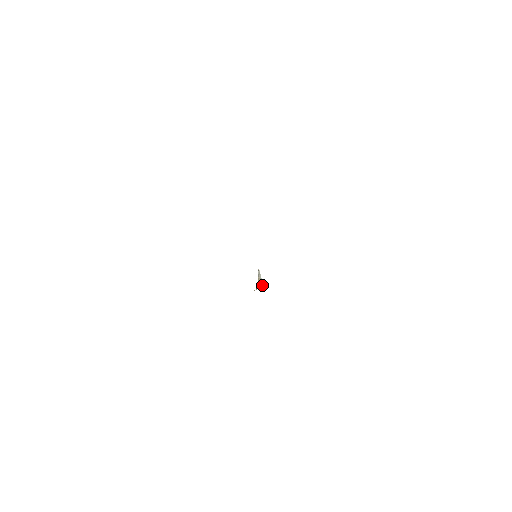
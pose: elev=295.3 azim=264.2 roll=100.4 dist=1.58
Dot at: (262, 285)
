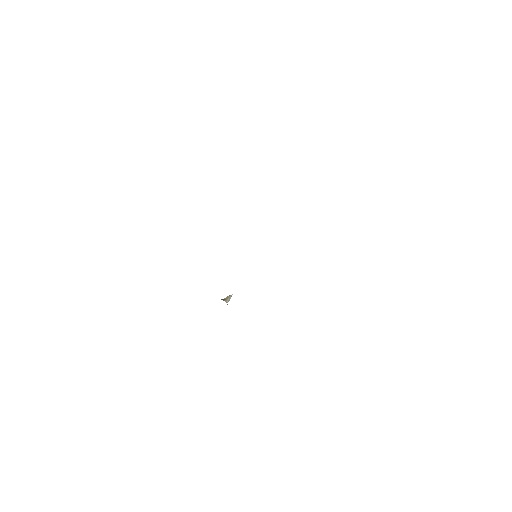
Dot at: (227, 301)
